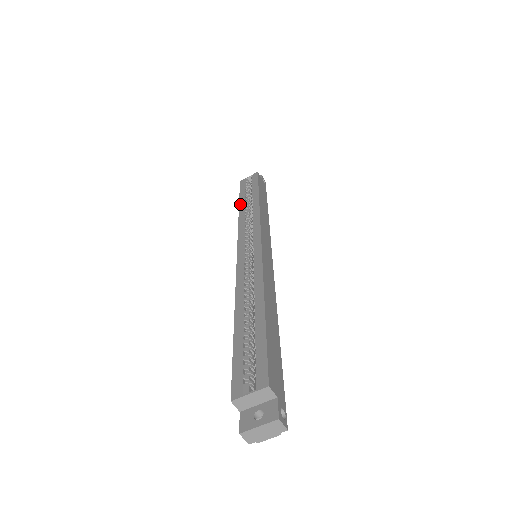
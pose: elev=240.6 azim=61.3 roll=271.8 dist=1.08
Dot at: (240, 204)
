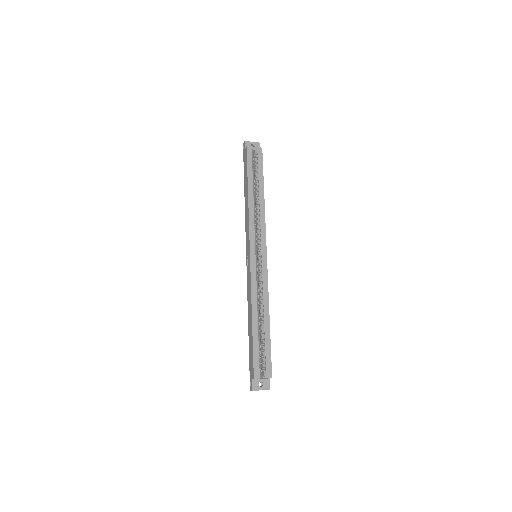
Dot at: (249, 188)
